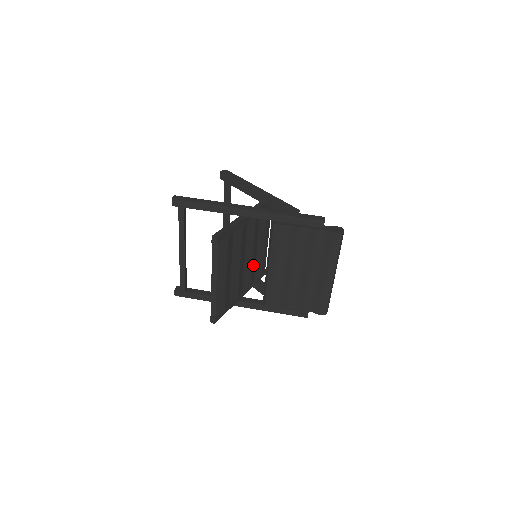
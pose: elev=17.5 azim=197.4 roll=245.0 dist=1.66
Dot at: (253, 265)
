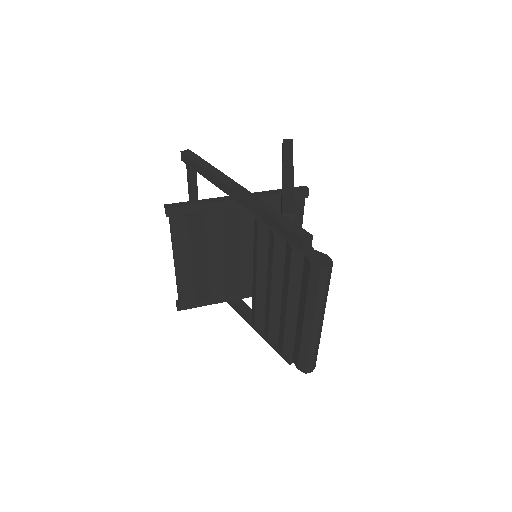
Dot at: occluded
